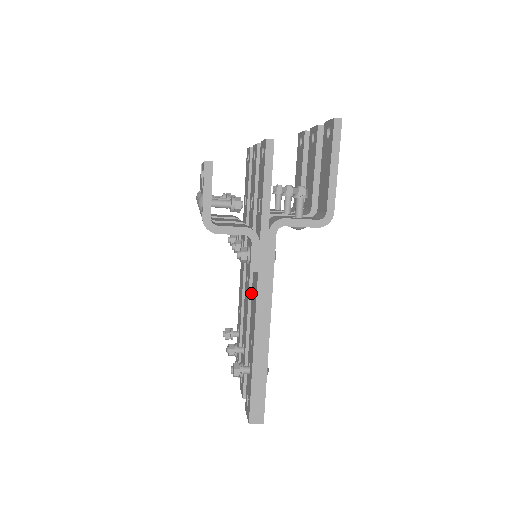
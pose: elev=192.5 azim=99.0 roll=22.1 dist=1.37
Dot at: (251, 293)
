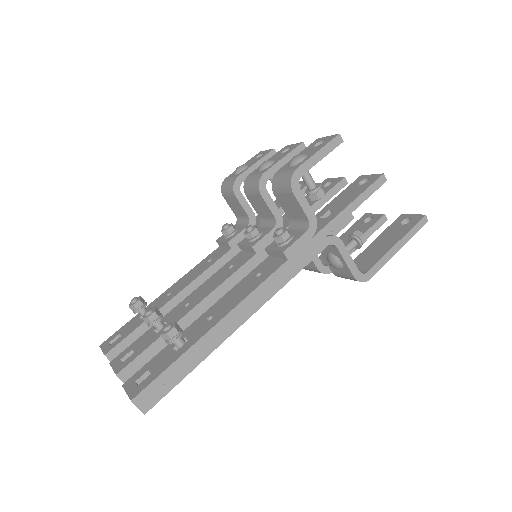
Dot at: (230, 280)
